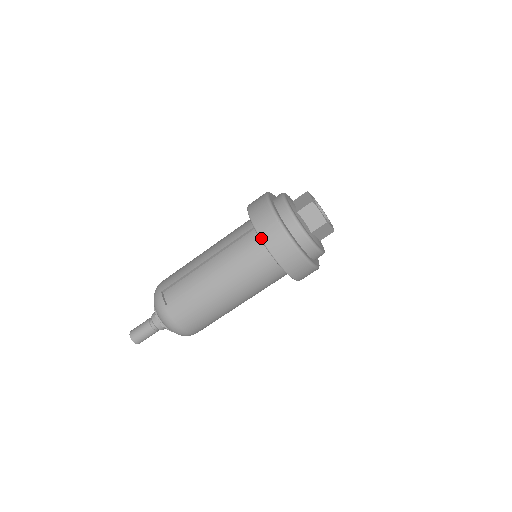
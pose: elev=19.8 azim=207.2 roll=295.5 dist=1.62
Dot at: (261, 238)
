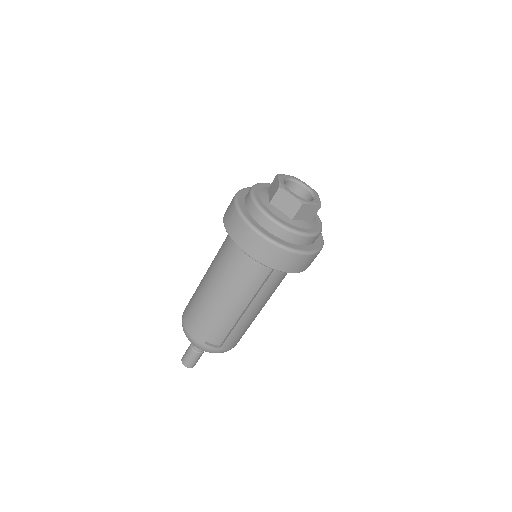
Dot at: (286, 272)
